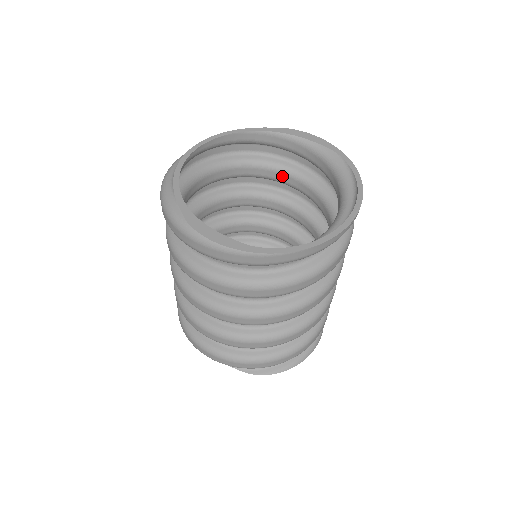
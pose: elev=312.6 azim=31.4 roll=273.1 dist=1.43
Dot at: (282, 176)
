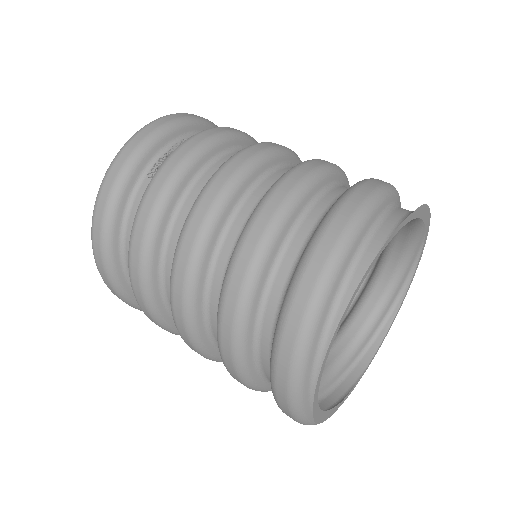
Dot at: occluded
